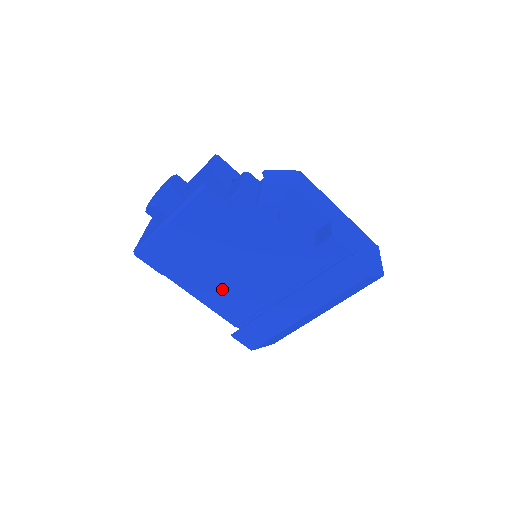
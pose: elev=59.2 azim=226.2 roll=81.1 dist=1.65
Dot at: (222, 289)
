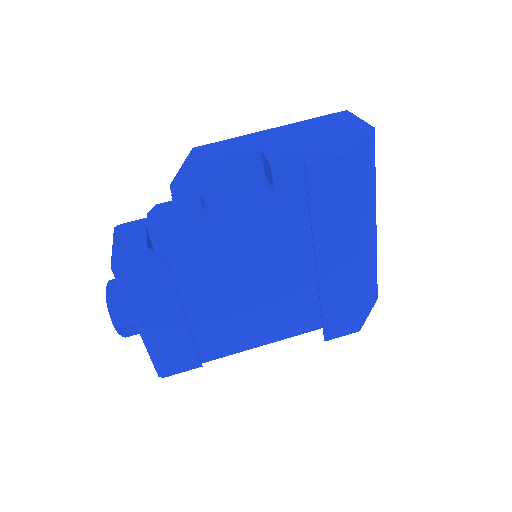
Dot at: (265, 316)
